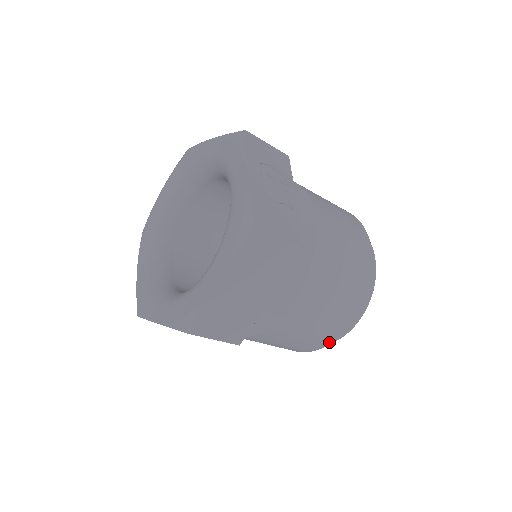
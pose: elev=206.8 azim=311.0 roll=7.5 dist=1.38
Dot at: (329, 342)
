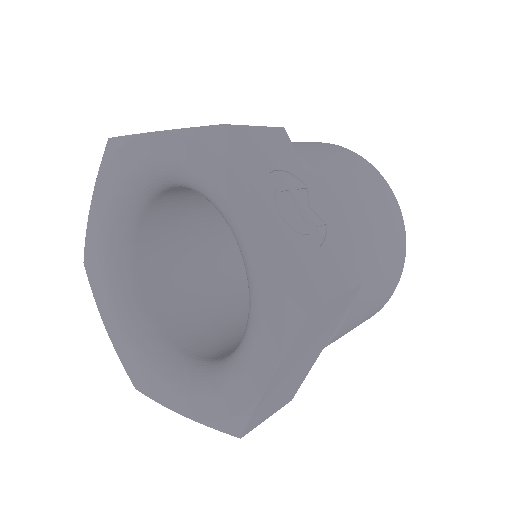
Dot at: occluded
